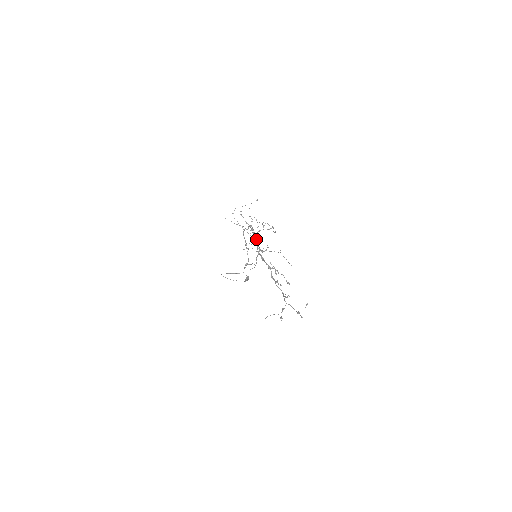
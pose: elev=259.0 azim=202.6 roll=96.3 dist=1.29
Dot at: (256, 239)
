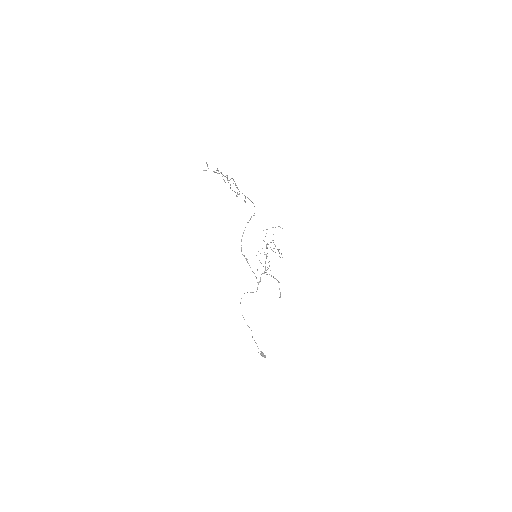
Dot at: (266, 254)
